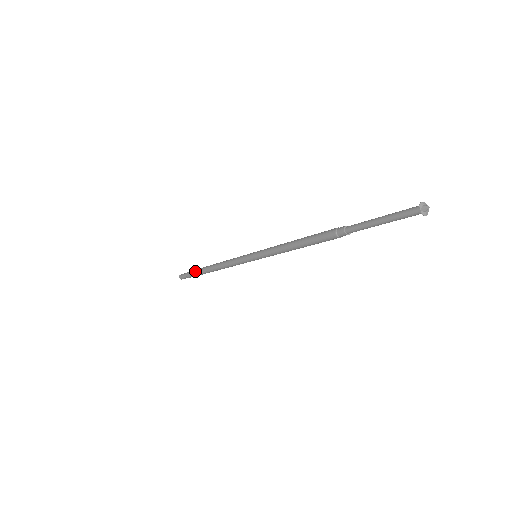
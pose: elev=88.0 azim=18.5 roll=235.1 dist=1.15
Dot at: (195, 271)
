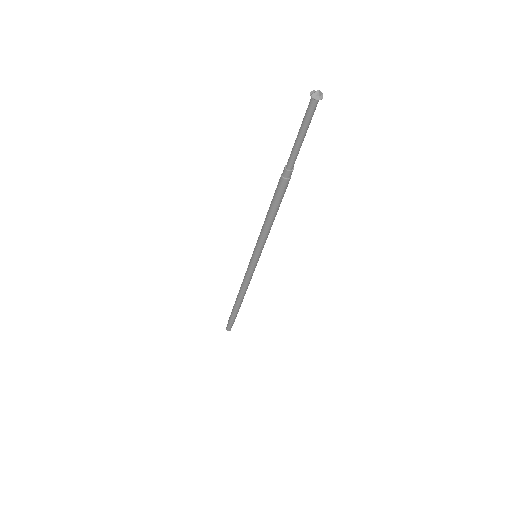
Dot at: occluded
